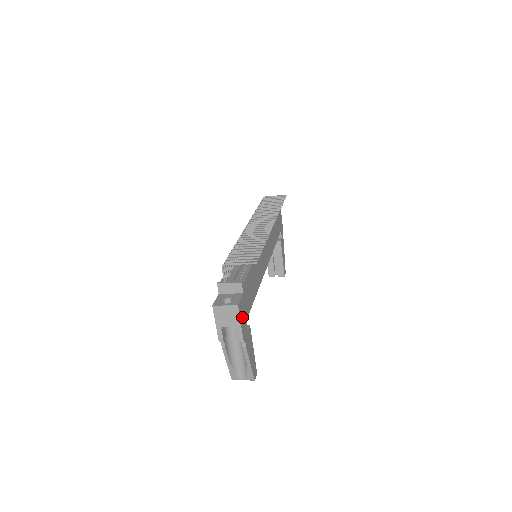
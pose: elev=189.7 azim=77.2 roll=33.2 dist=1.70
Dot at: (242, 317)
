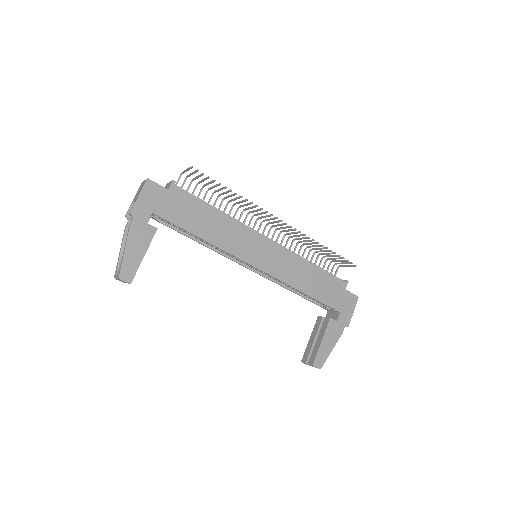
Dot at: (147, 198)
